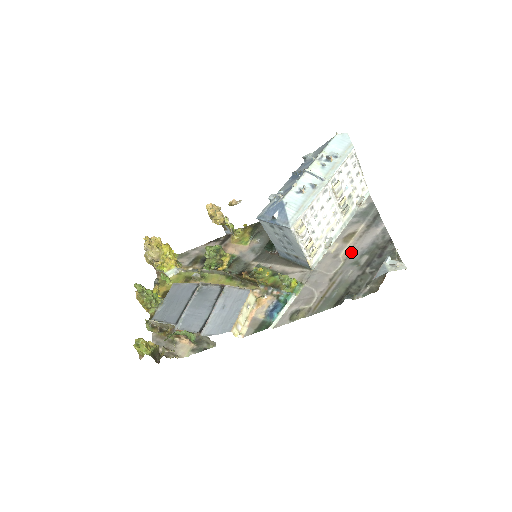
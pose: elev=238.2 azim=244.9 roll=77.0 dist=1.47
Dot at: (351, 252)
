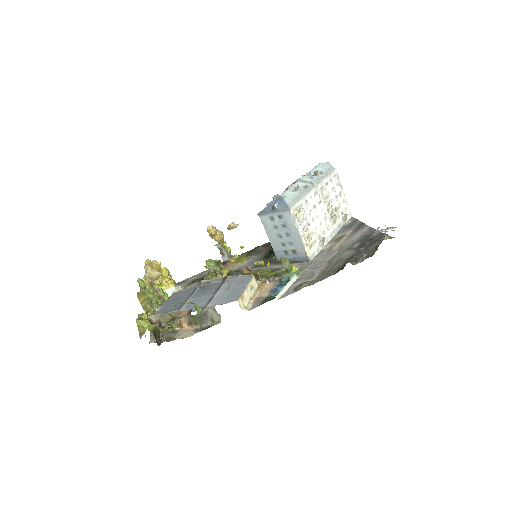
Dot at: (344, 245)
